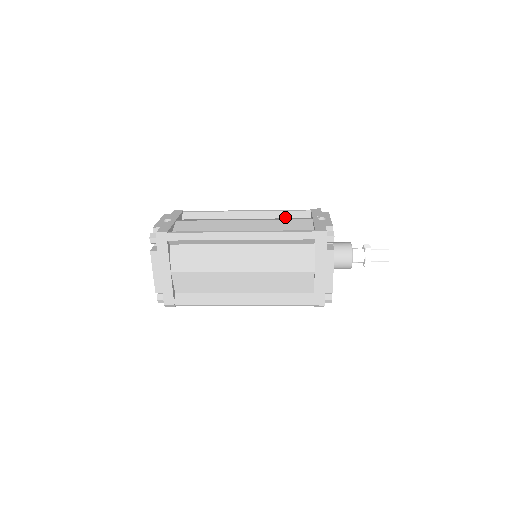
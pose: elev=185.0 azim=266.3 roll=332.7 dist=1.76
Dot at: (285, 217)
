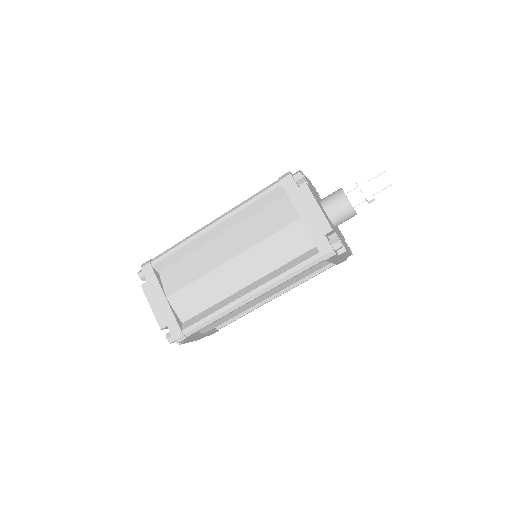
Dot at: occluded
